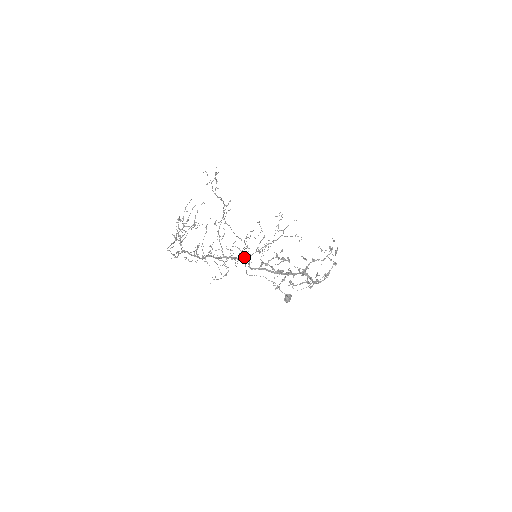
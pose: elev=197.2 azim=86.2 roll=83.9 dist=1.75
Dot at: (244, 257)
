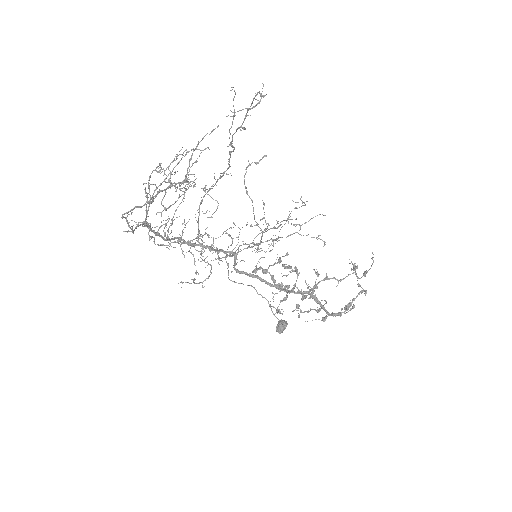
Dot at: (229, 251)
